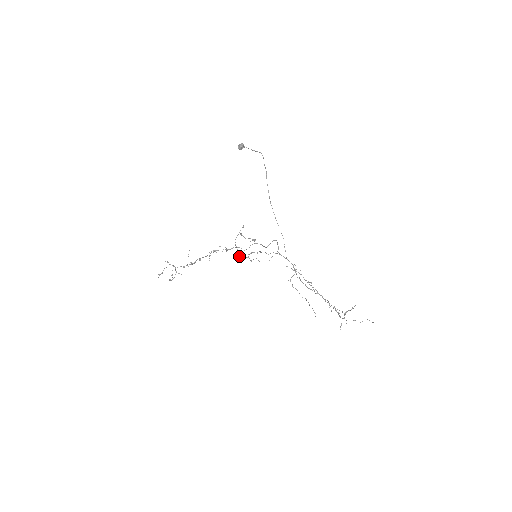
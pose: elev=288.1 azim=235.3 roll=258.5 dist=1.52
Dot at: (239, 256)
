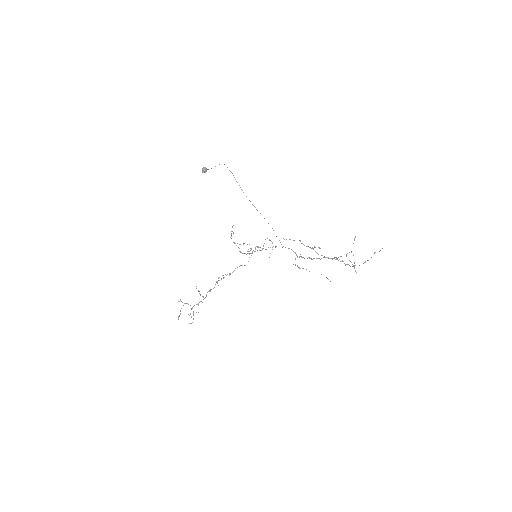
Dot at: (240, 252)
